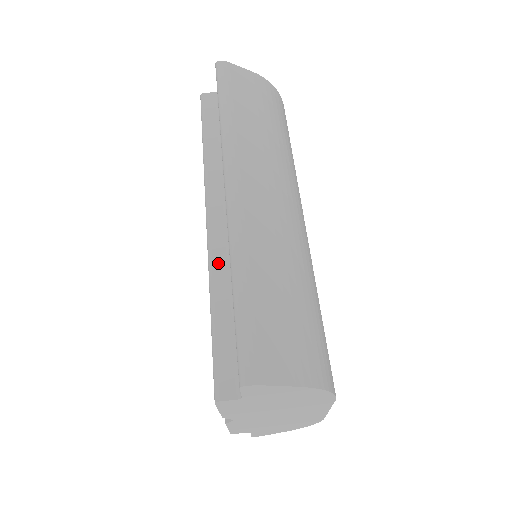
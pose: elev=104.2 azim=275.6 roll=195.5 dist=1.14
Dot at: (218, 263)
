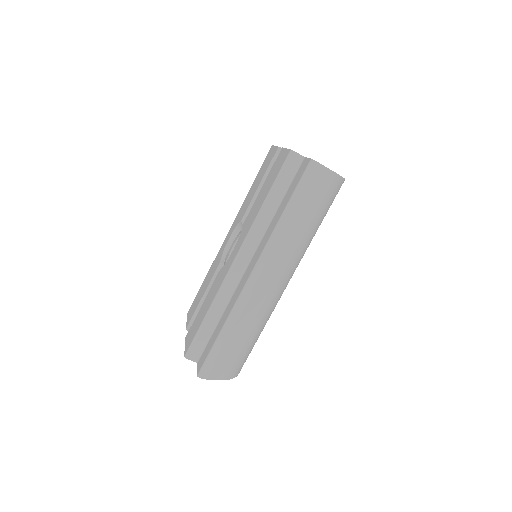
Dot at: (225, 292)
